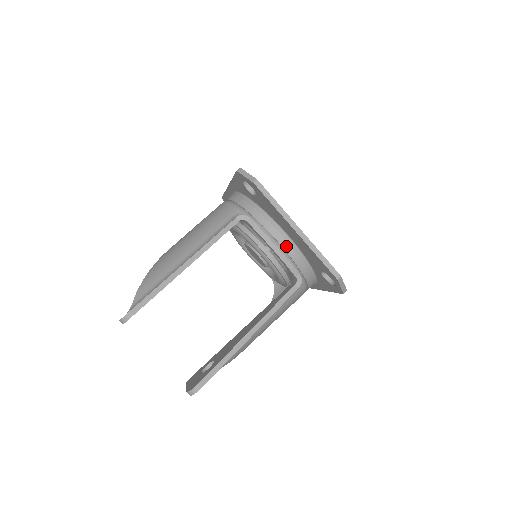
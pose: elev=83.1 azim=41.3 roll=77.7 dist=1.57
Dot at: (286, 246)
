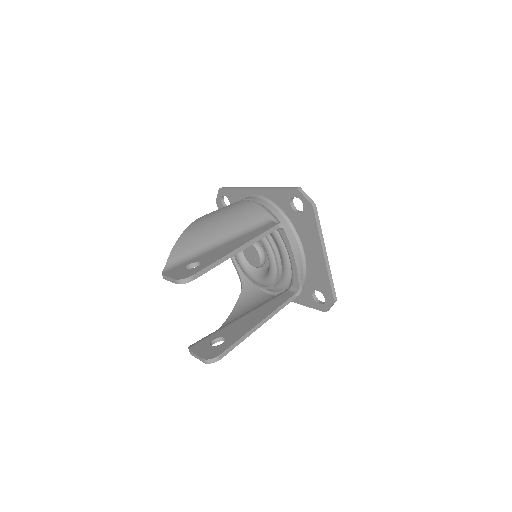
Dot at: (299, 261)
